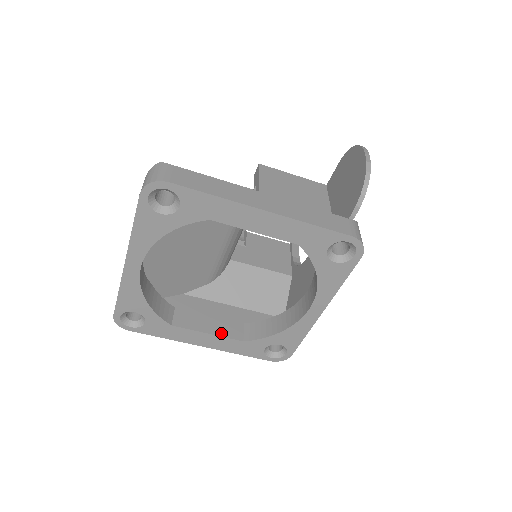
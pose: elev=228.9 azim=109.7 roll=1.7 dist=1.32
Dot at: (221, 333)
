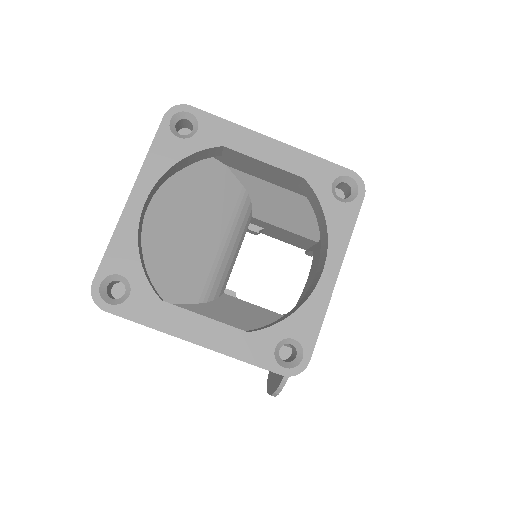
Dot at: (220, 322)
